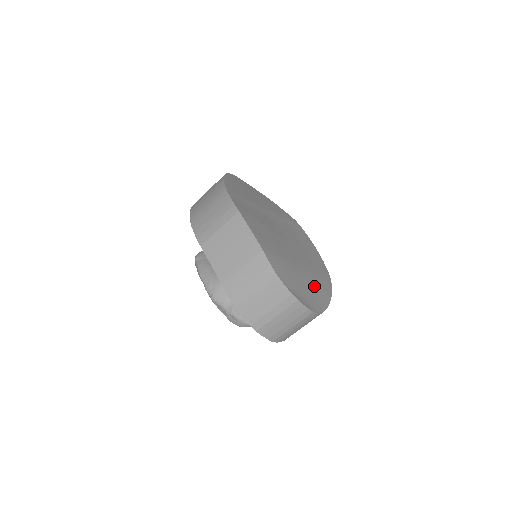
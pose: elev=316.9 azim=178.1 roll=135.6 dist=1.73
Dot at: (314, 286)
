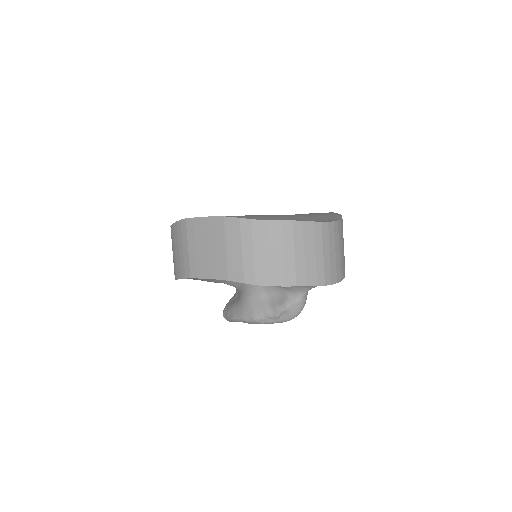
Dot at: (312, 216)
